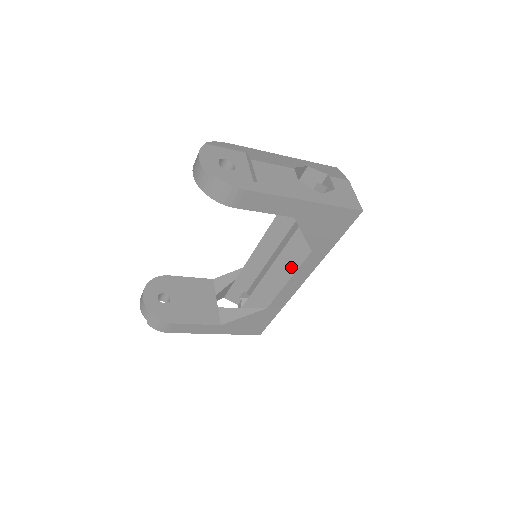
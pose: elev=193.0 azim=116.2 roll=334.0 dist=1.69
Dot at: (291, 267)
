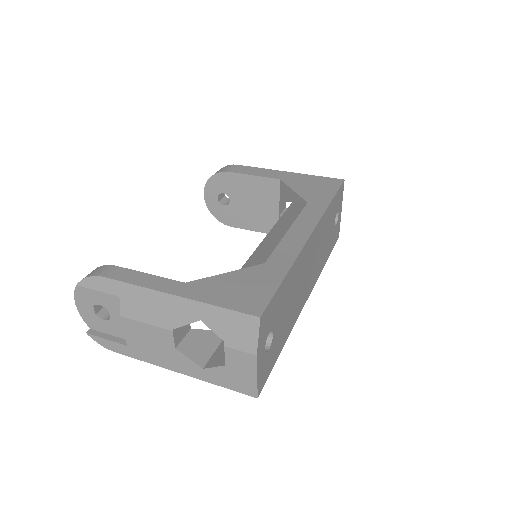
Dot at: occluded
